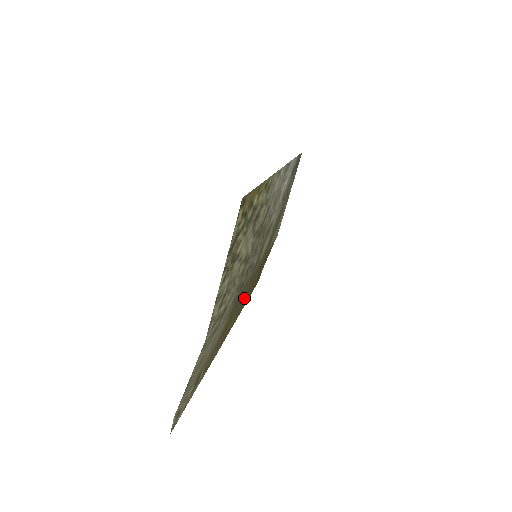
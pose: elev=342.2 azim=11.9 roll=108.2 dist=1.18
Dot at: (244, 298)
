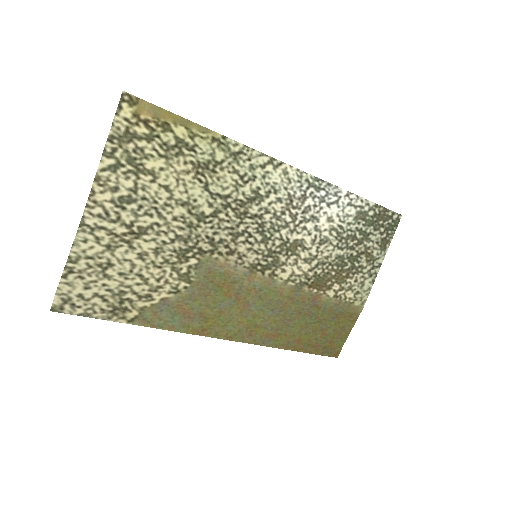
Dot at: (263, 325)
